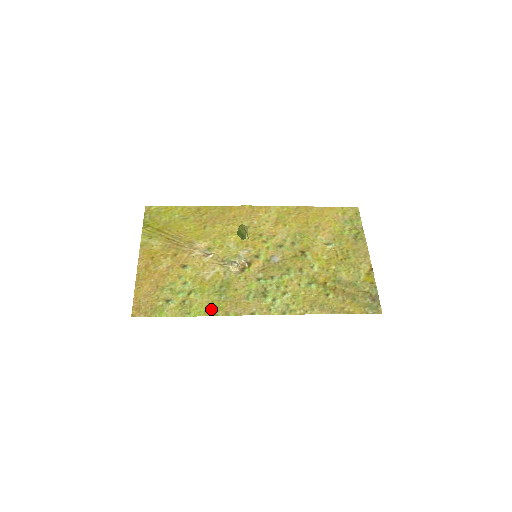
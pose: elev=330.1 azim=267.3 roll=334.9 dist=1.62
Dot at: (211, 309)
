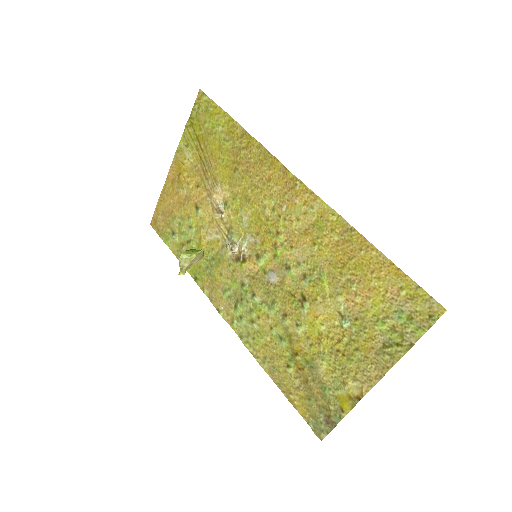
Dot at: (196, 272)
